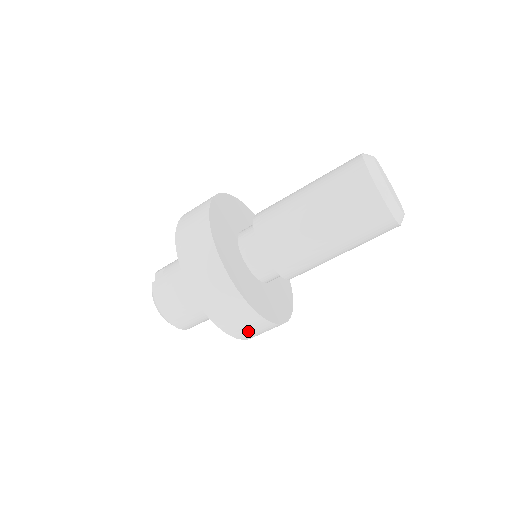
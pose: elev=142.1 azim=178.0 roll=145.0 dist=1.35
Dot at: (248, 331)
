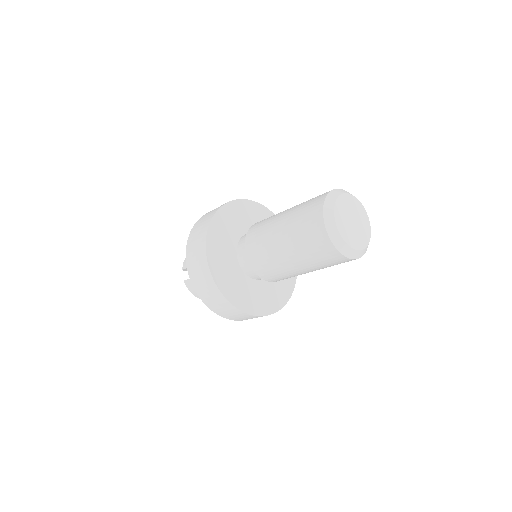
Dot at: occluded
